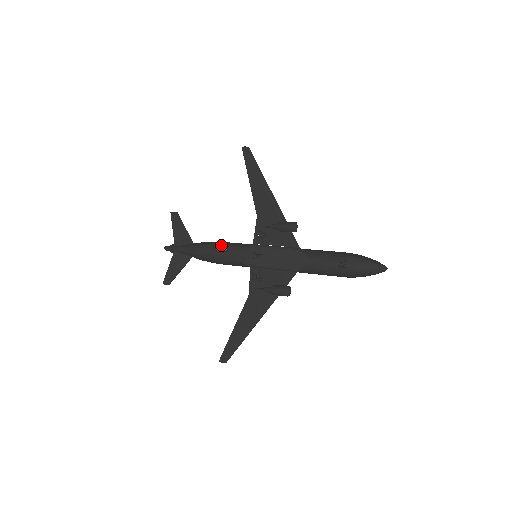
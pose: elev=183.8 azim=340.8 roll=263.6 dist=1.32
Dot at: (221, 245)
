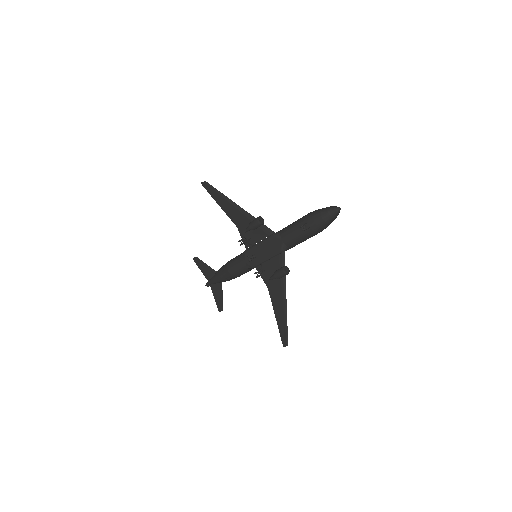
Dot at: (229, 264)
